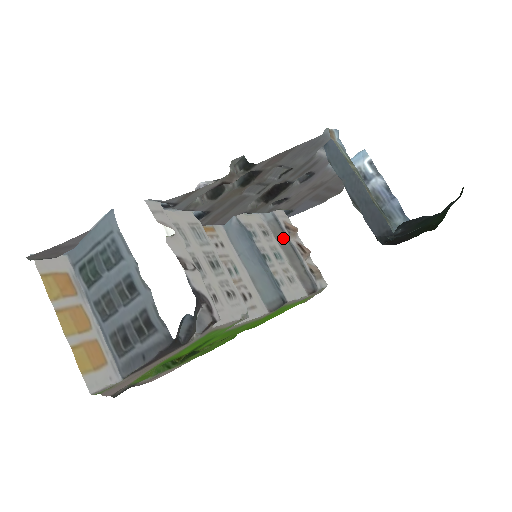
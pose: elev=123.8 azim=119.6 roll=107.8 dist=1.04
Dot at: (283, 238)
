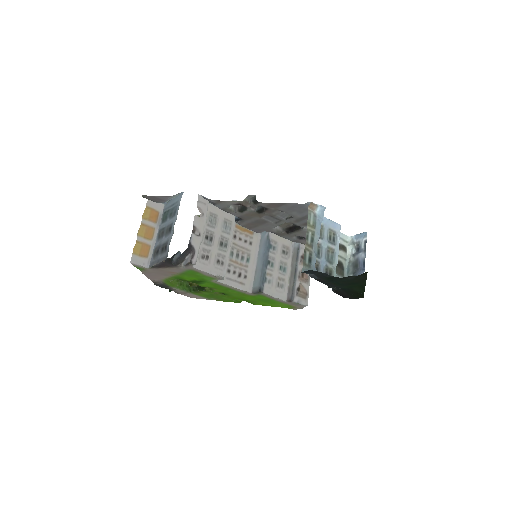
Dot at: (295, 261)
